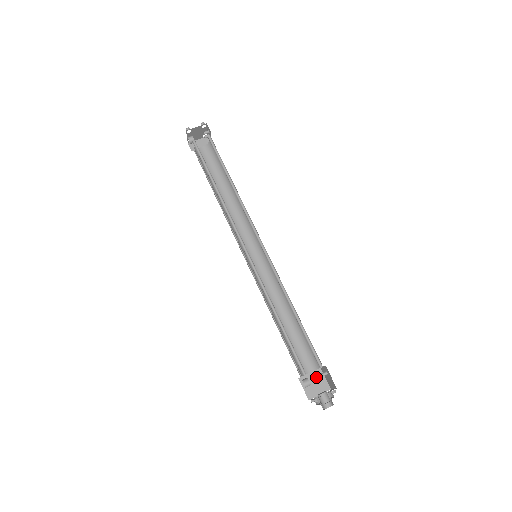
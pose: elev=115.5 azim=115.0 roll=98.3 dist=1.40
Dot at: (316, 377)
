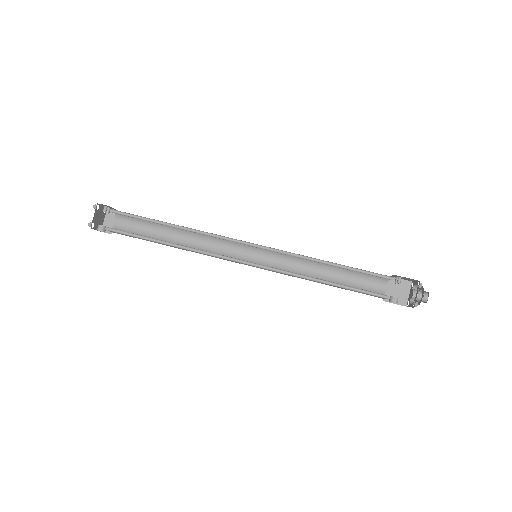
Dot at: (393, 286)
